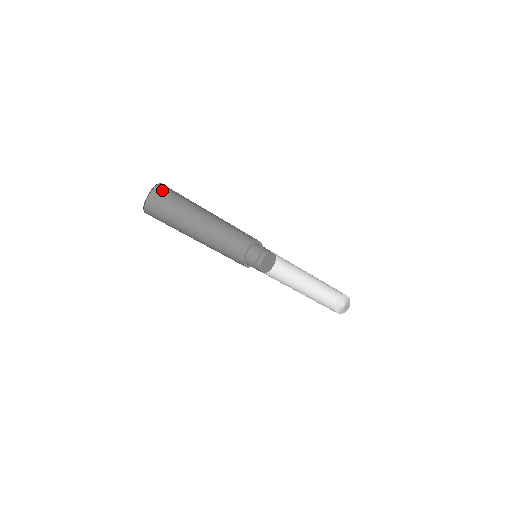
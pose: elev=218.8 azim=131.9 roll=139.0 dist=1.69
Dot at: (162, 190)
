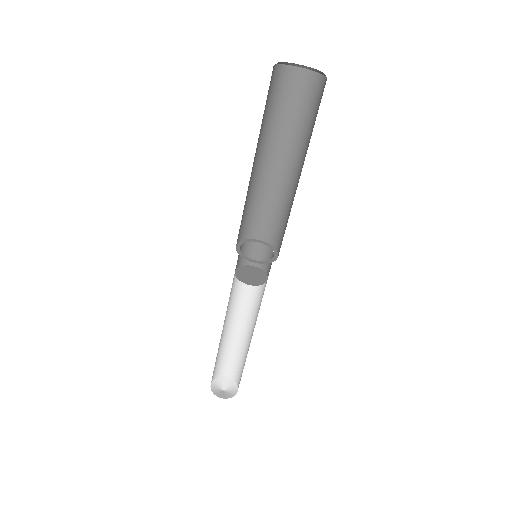
Dot at: (318, 86)
